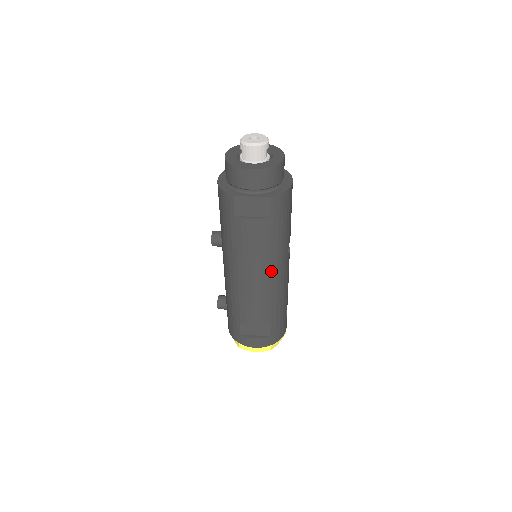
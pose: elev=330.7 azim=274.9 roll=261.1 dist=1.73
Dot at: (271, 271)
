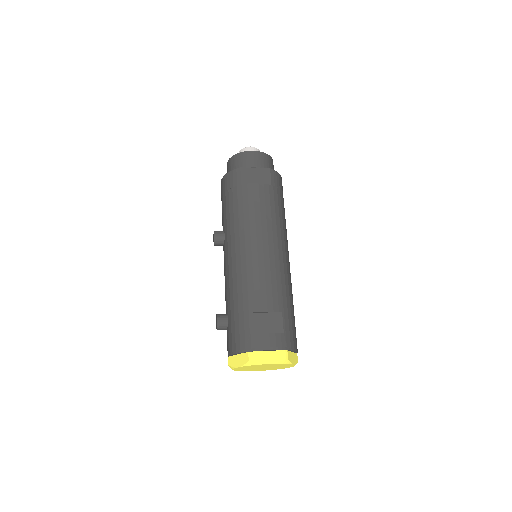
Dot at: (277, 241)
